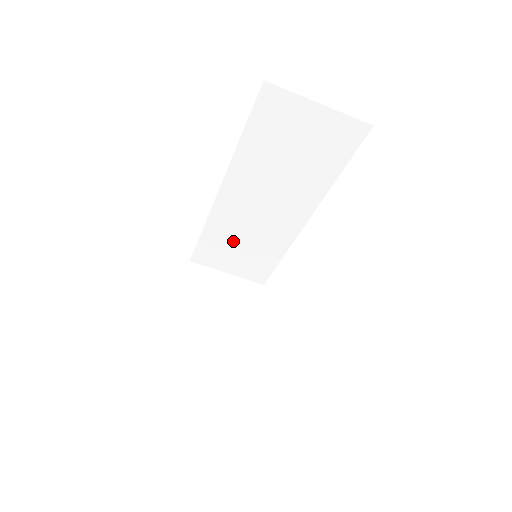
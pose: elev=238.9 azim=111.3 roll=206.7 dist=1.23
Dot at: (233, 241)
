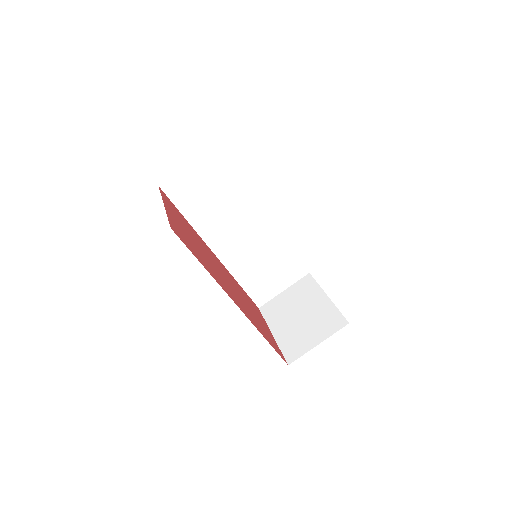
Dot at: (259, 270)
